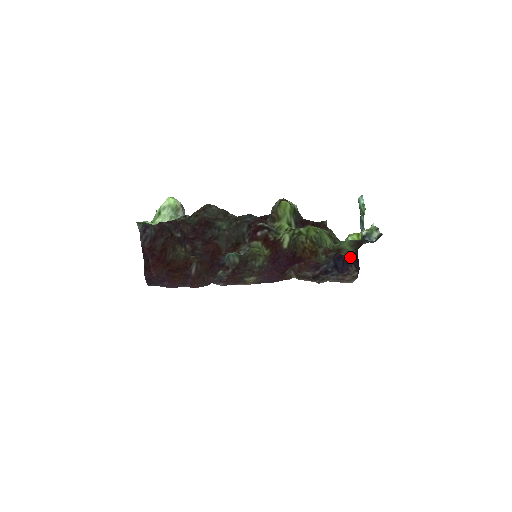
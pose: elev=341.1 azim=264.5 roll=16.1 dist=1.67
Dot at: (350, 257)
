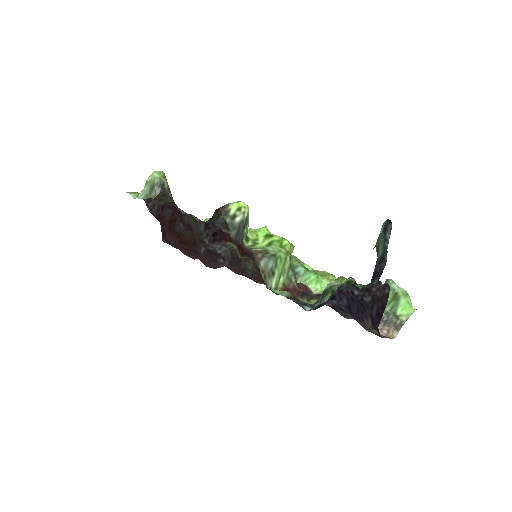
Dot at: (368, 305)
